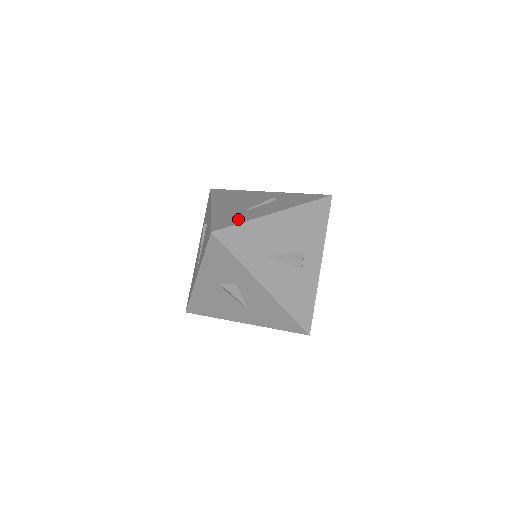
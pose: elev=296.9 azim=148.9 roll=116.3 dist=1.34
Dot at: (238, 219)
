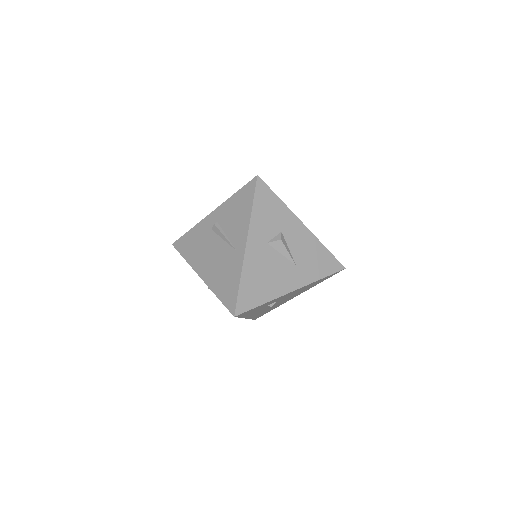
Dot at: occluded
